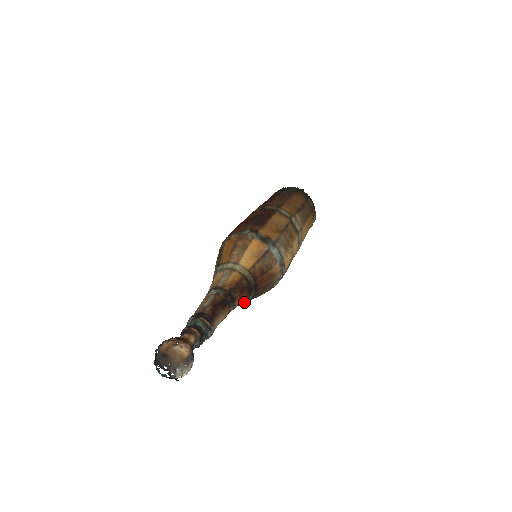
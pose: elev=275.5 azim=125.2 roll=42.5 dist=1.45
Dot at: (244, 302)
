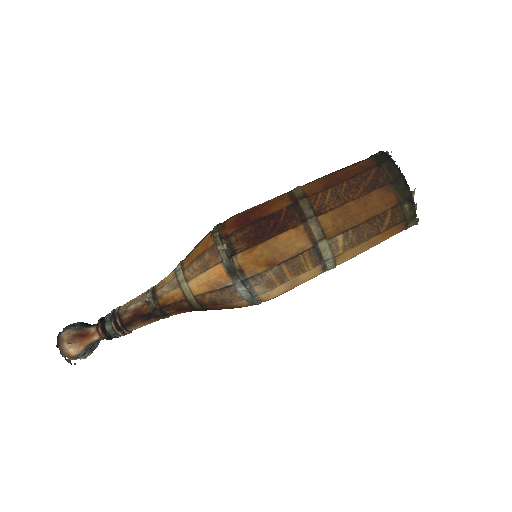
Dot at: occluded
